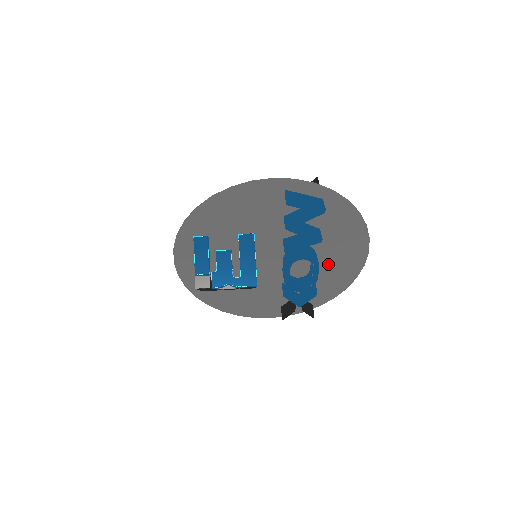
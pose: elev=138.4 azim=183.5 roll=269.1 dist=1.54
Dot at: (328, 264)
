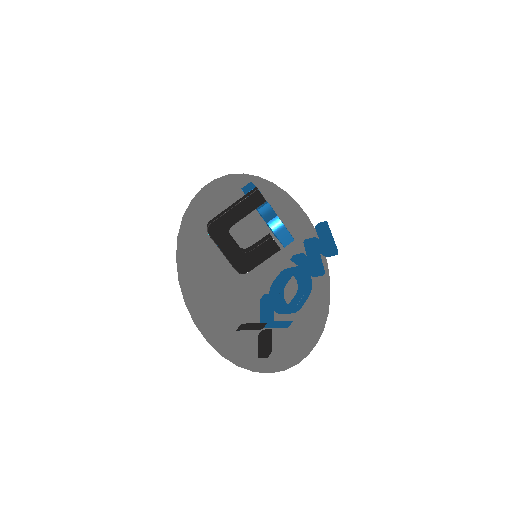
Dot at: occluded
